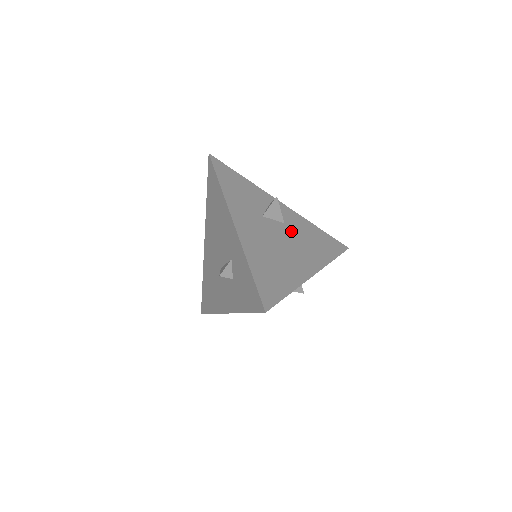
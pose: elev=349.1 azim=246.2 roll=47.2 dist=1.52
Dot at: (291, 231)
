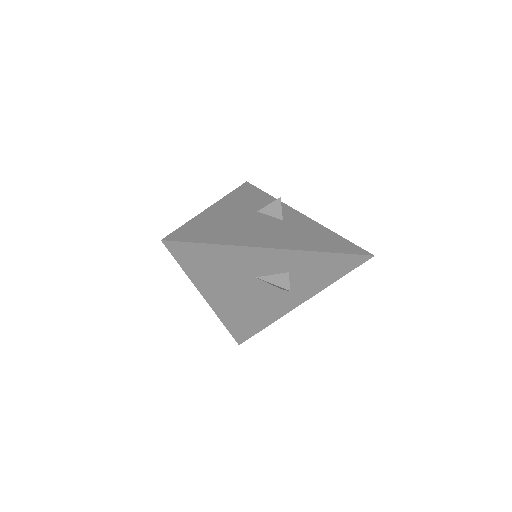
Dot at: (285, 225)
